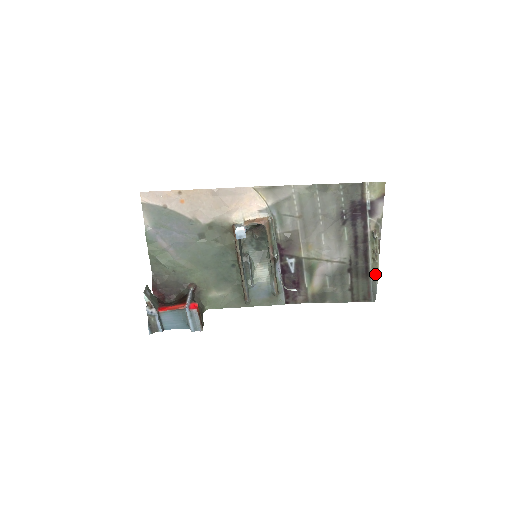
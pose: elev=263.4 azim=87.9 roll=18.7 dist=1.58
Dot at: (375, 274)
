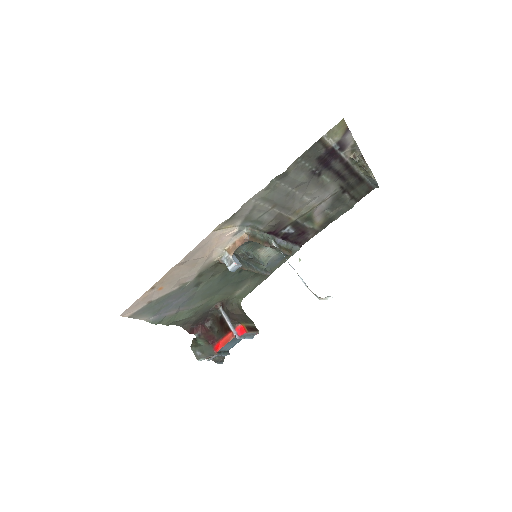
Dot at: (370, 177)
